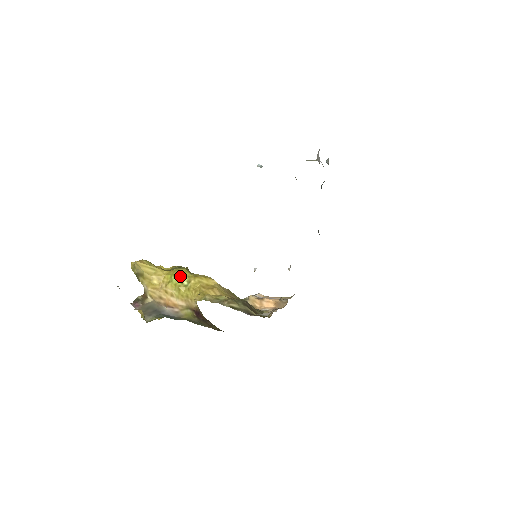
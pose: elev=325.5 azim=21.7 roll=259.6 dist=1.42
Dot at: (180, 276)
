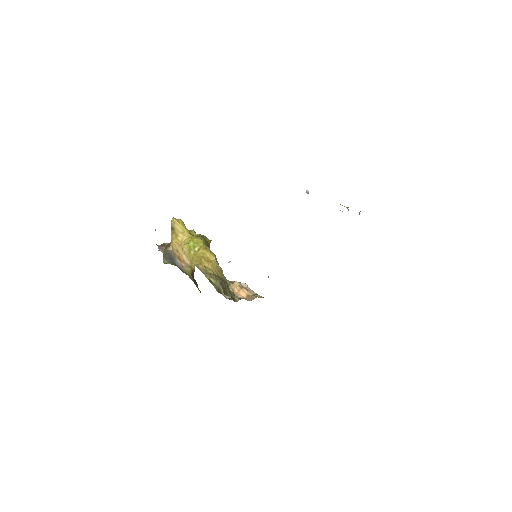
Dot at: (196, 243)
